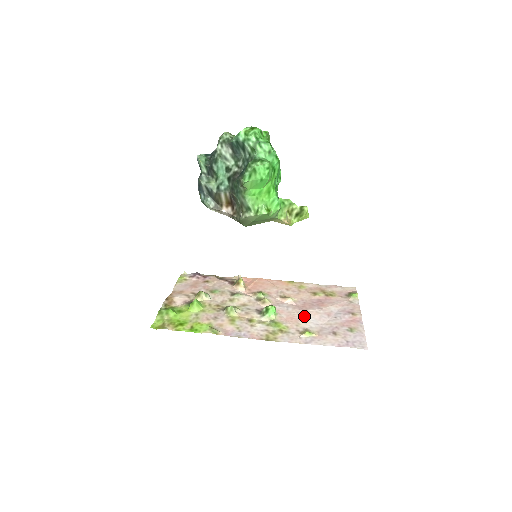
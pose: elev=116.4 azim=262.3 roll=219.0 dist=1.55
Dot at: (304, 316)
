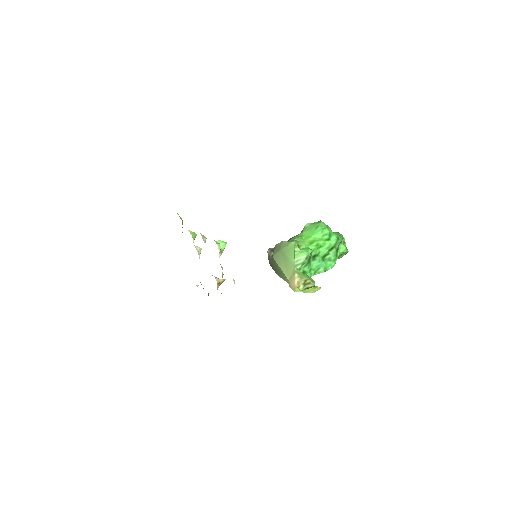
Dot at: occluded
